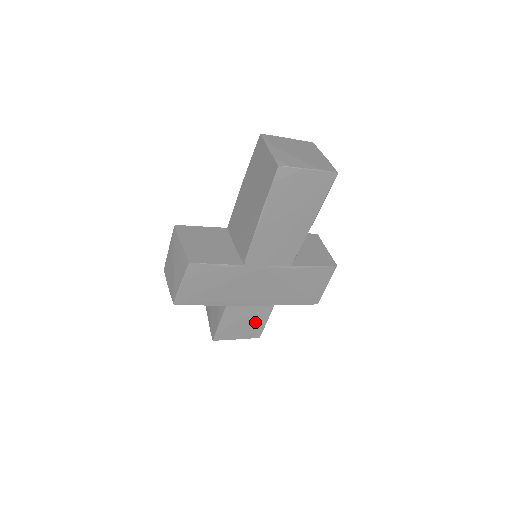
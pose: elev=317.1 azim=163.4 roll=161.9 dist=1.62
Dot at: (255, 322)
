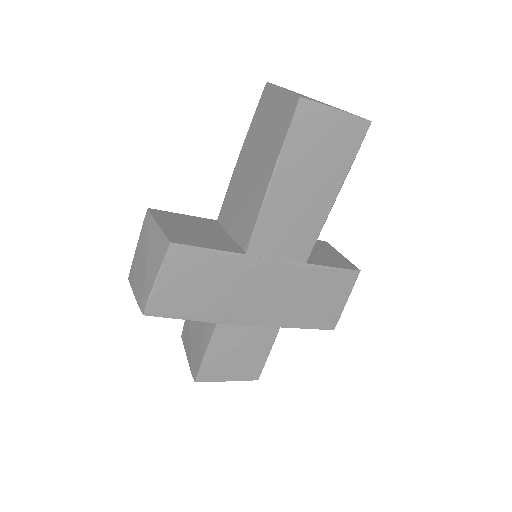
Dot at: (254, 353)
